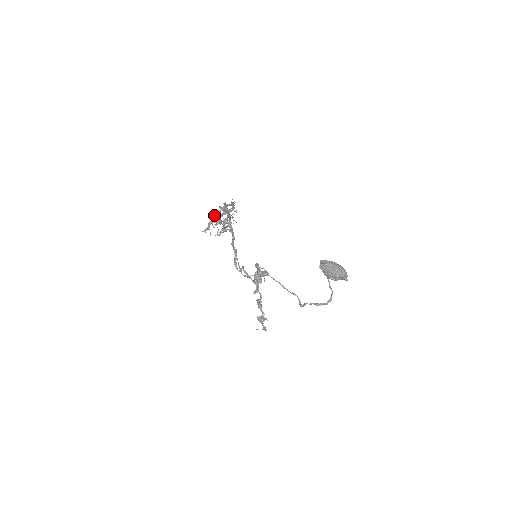
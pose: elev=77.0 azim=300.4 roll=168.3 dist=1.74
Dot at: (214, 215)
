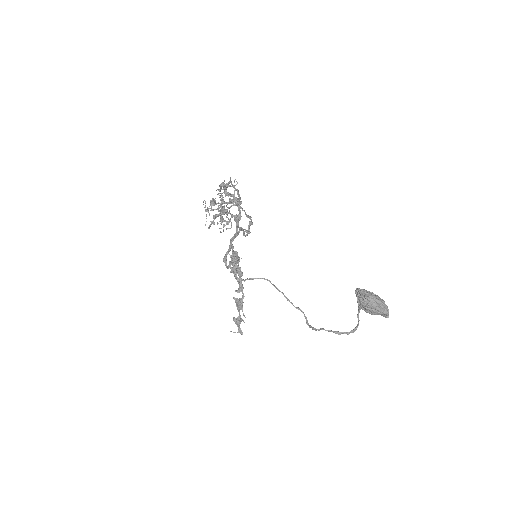
Dot at: (227, 209)
